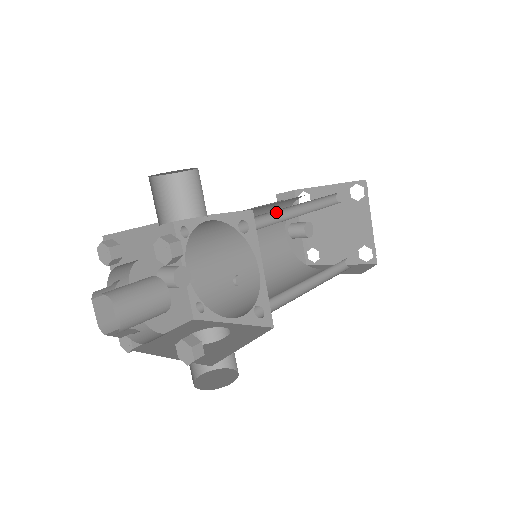
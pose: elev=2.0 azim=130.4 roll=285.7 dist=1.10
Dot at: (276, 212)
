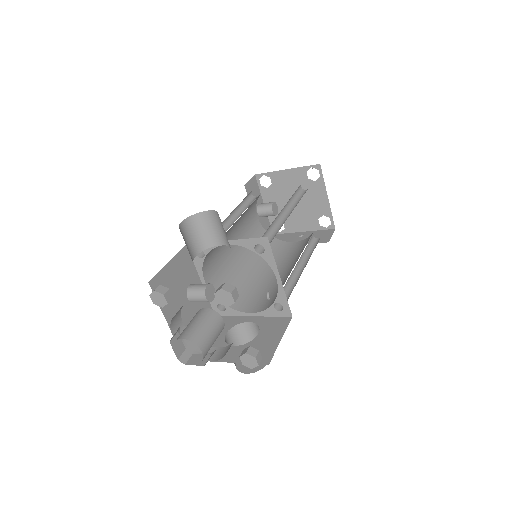
Dot at: (272, 223)
